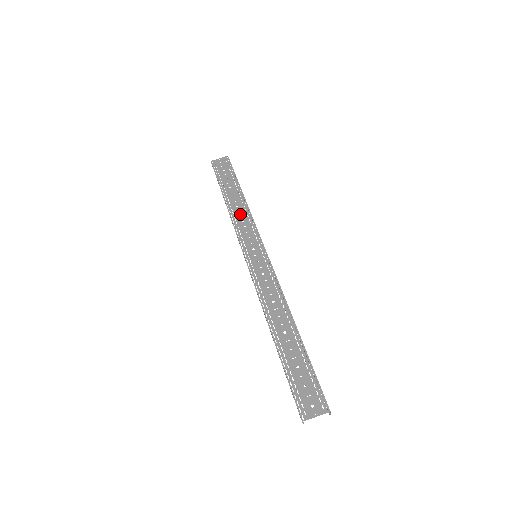
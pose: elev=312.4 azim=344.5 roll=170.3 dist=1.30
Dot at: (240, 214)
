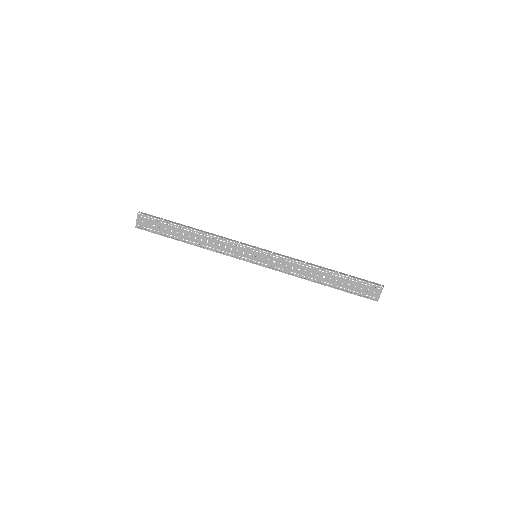
Dot at: (211, 243)
